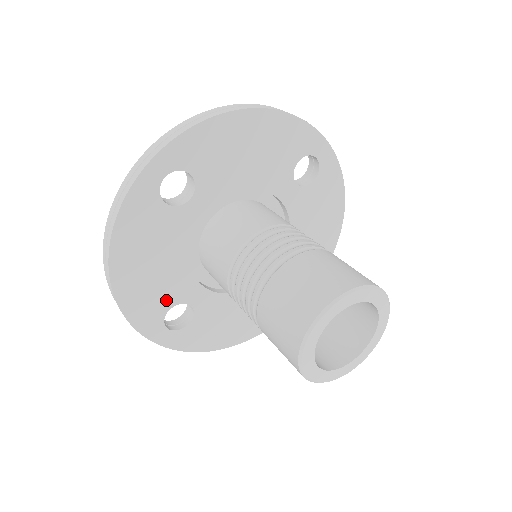
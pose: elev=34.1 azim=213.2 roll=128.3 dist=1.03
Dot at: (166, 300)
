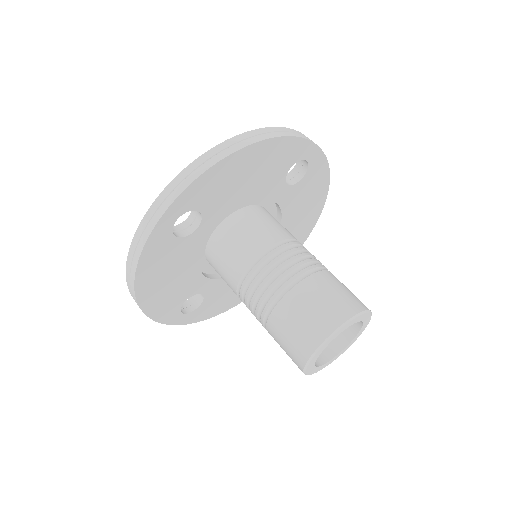
Dot at: (181, 297)
